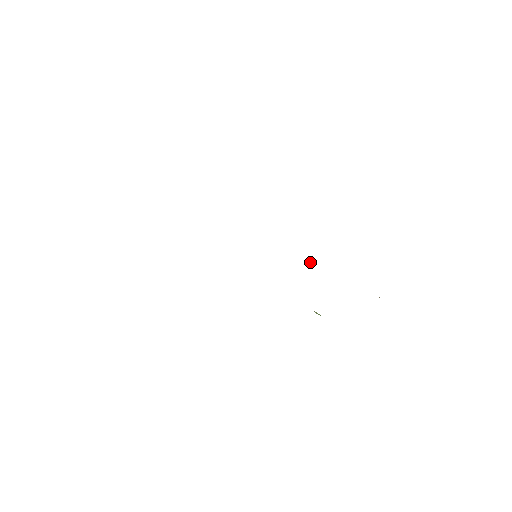
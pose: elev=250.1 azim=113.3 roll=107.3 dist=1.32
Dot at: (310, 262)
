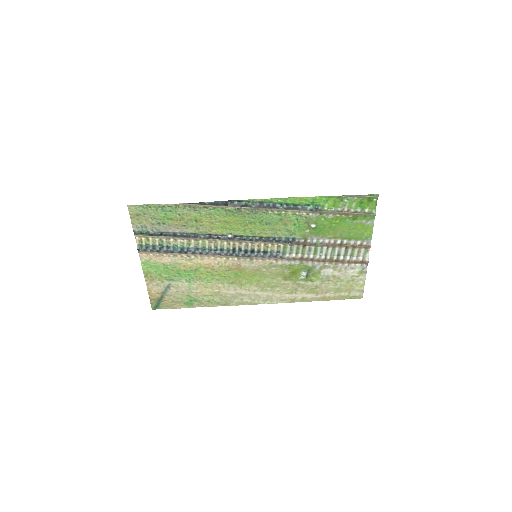
Dot at: (302, 271)
